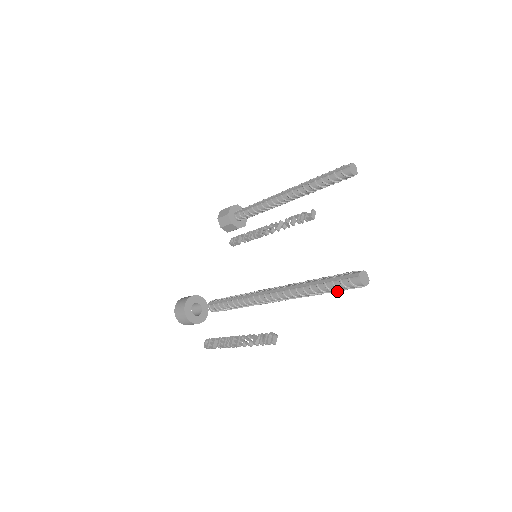
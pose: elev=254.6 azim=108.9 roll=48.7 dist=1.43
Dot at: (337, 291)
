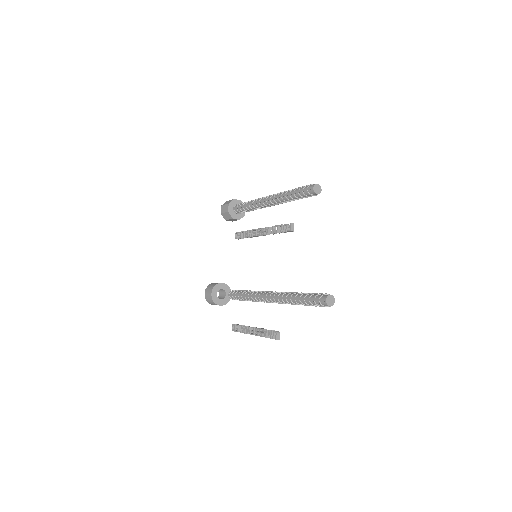
Dot at: occluded
